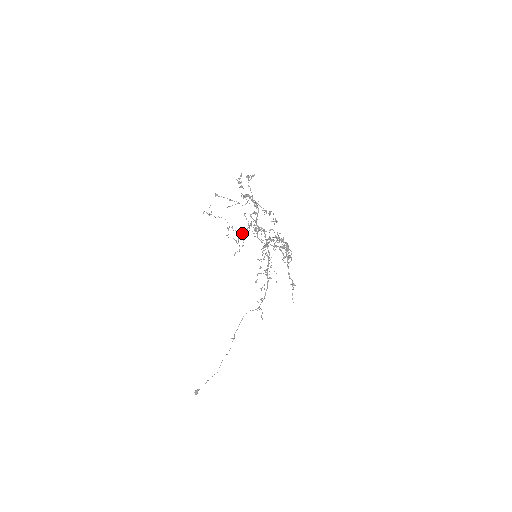
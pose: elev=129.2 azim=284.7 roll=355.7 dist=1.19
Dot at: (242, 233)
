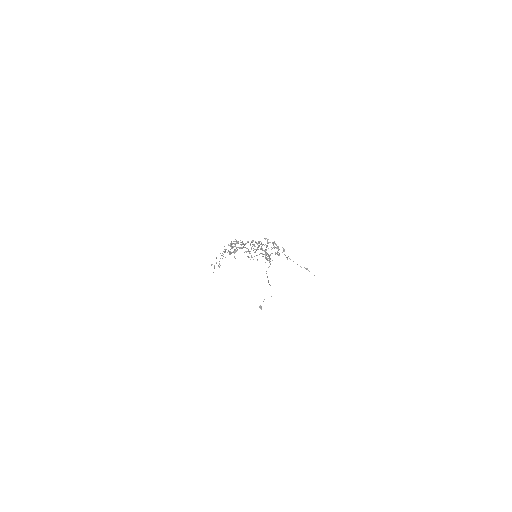
Dot at: (231, 248)
